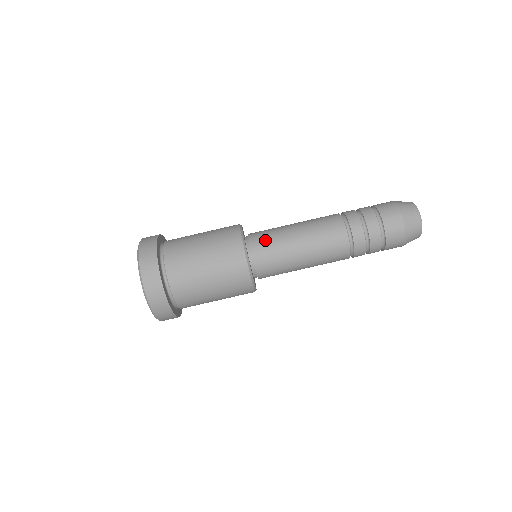
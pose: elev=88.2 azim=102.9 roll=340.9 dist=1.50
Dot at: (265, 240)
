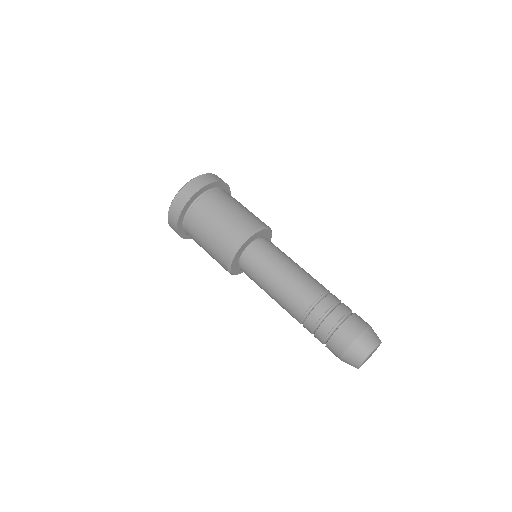
Dot at: (268, 248)
